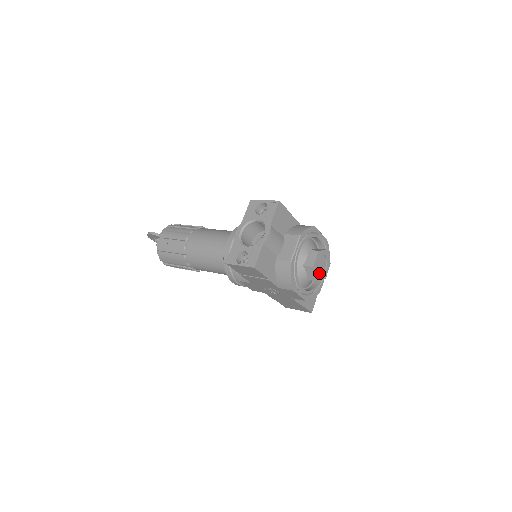
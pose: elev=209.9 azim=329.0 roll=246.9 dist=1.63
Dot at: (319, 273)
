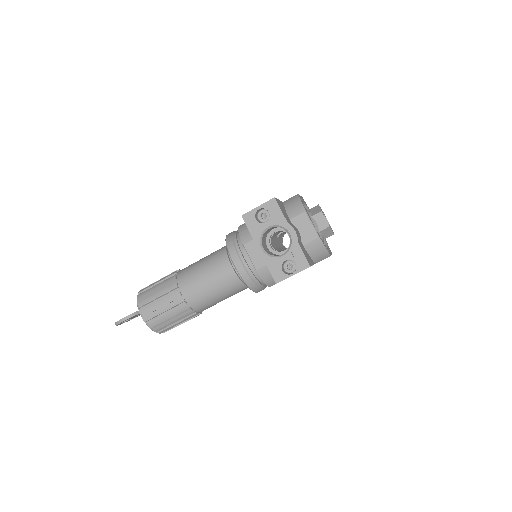
Dot at: occluded
